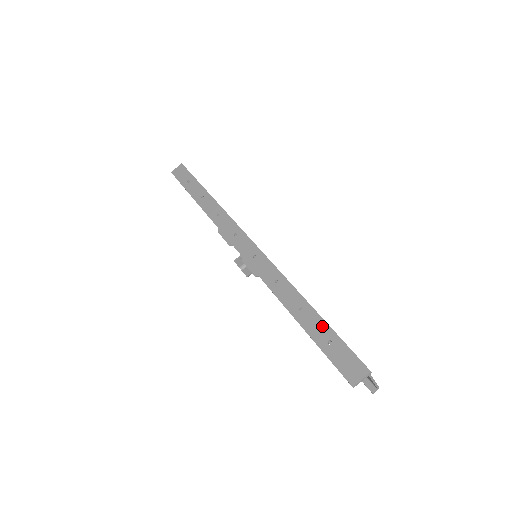
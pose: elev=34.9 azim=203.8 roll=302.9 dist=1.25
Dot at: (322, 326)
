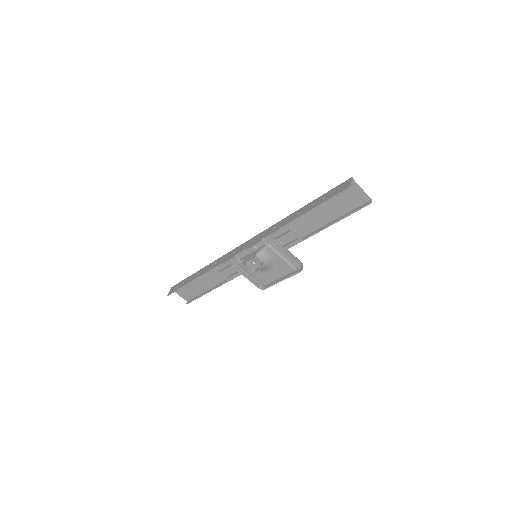
Dot at: (314, 202)
